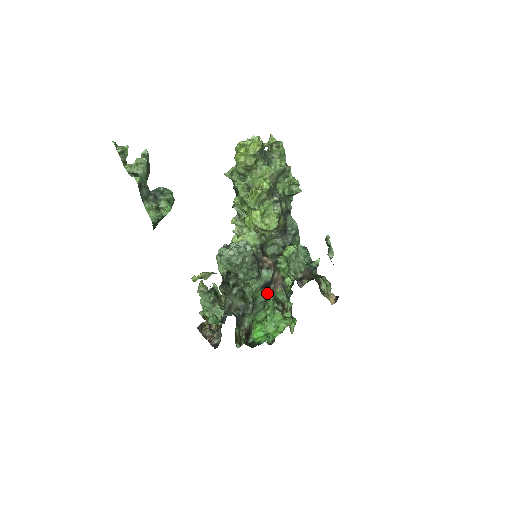
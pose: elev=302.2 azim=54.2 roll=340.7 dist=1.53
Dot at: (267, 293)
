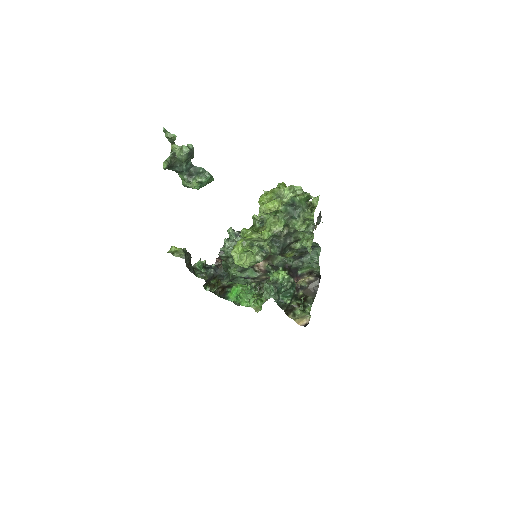
Dot at: (250, 281)
